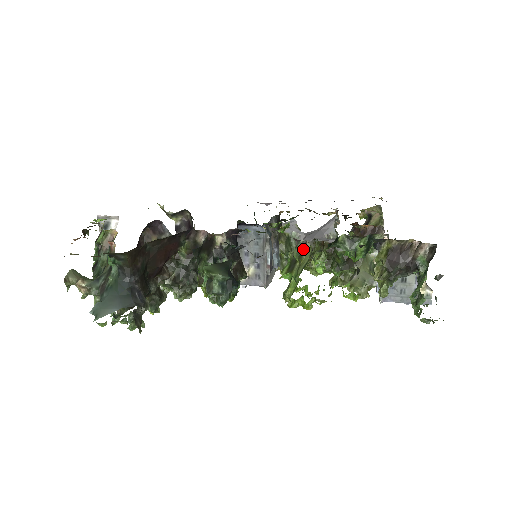
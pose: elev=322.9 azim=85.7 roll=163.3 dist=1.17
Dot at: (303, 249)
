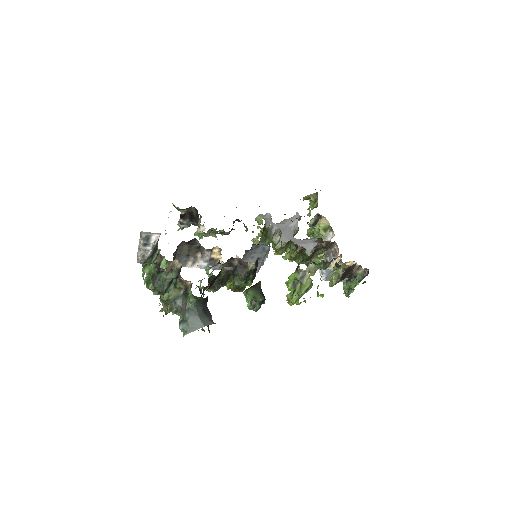
Dot at: (304, 276)
